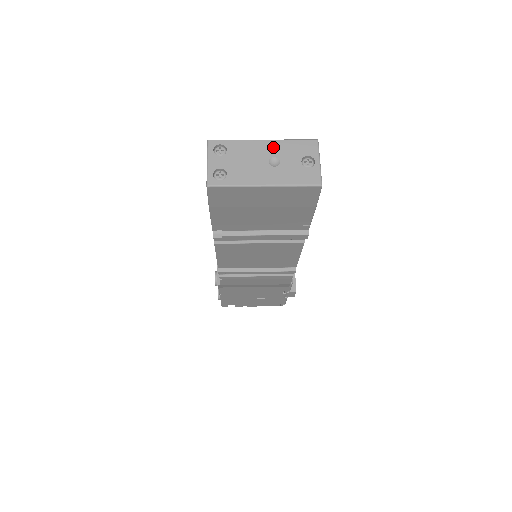
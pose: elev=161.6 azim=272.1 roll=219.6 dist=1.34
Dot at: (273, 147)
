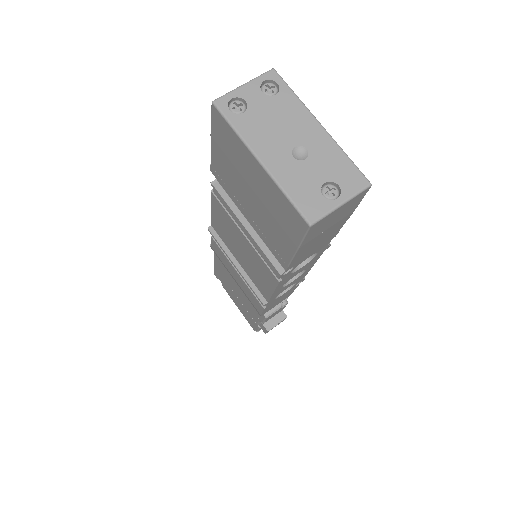
Dot at: (319, 140)
